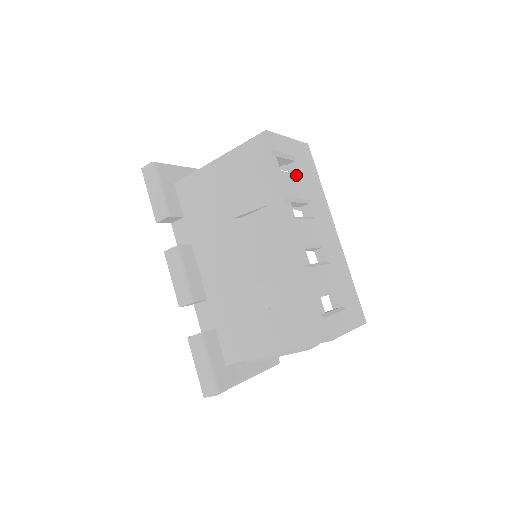
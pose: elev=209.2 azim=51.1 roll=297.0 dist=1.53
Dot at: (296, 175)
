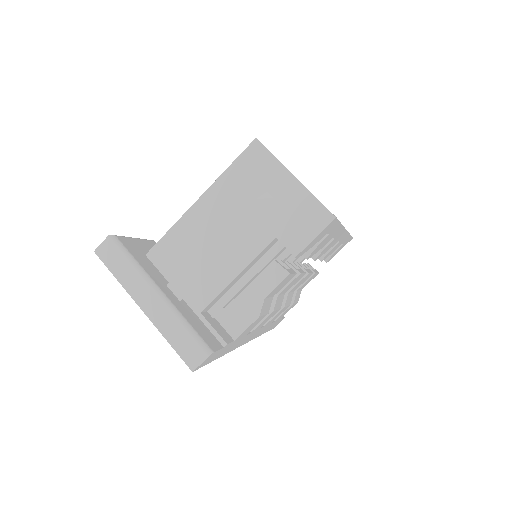
Dot at: occluded
